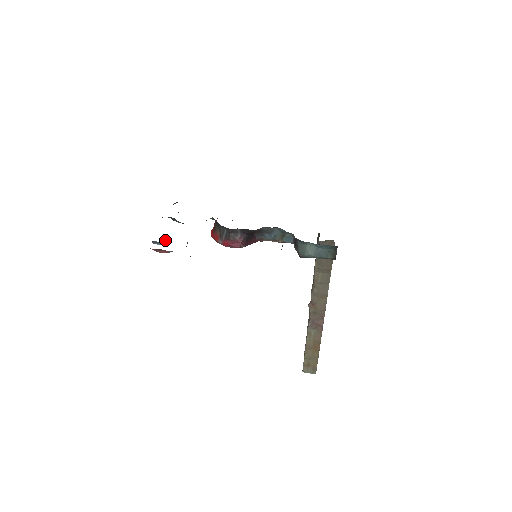
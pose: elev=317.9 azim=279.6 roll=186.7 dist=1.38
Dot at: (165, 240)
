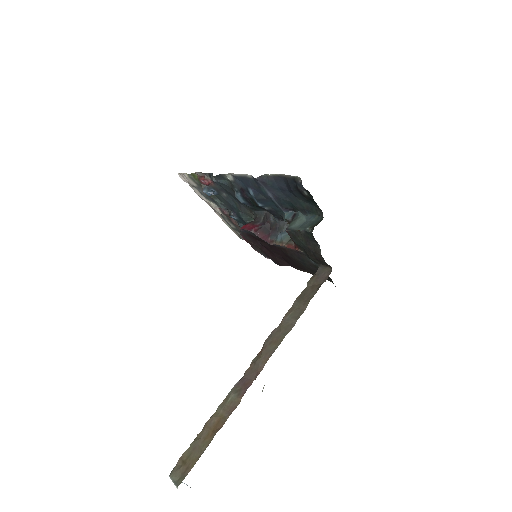
Dot at: (211, 192)
